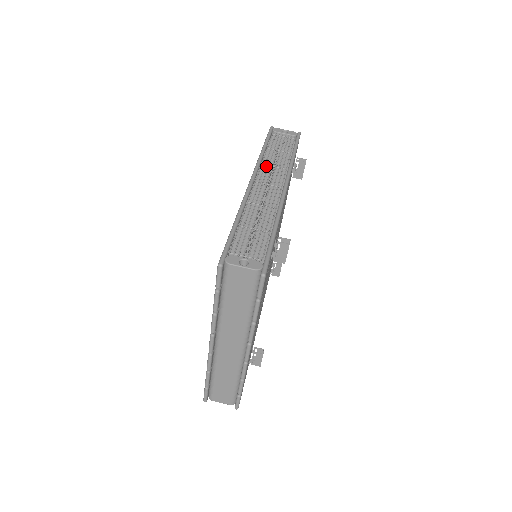
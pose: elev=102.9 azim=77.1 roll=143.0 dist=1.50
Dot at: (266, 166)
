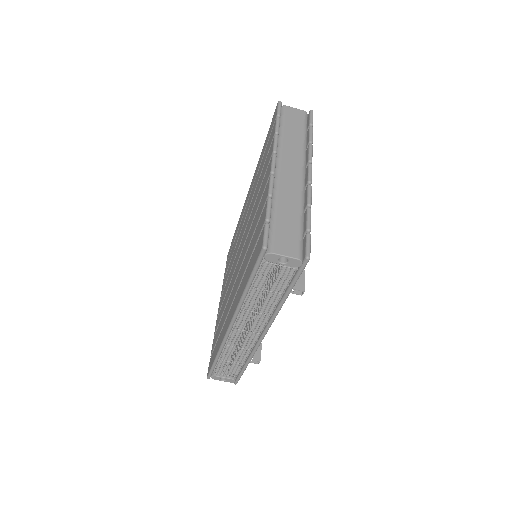
Dot at: (247, 311)
